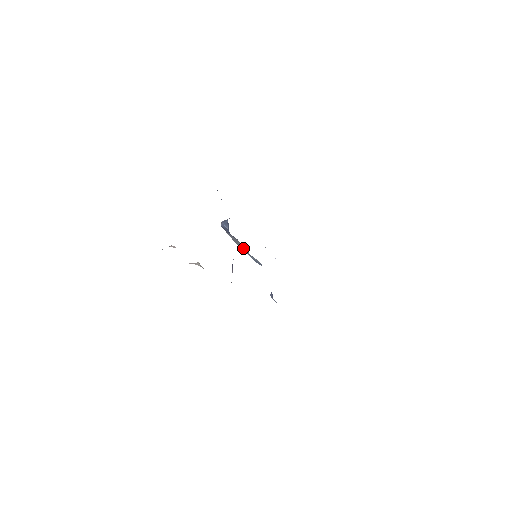
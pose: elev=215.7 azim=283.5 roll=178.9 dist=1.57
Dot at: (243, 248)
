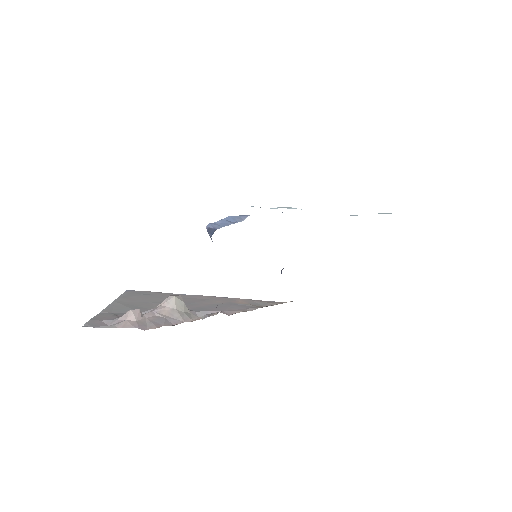
Dot at: occluded
